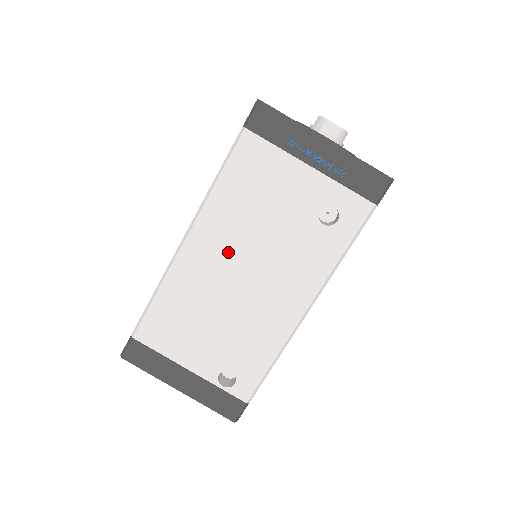
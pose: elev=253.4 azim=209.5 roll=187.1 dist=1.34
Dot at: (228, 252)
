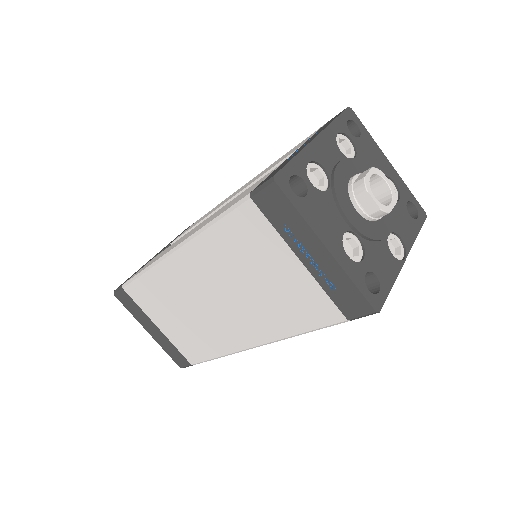
Dot at: occluded
